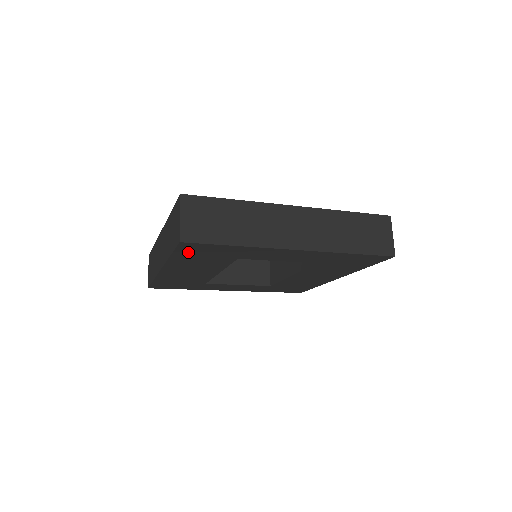
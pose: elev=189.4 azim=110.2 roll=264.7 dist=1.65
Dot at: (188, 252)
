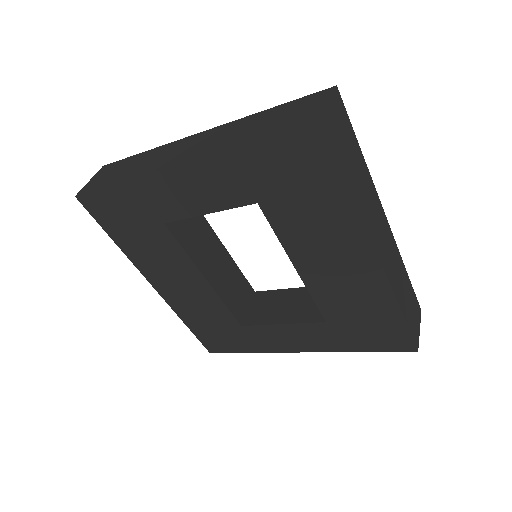
Dot at: (110, 222)
